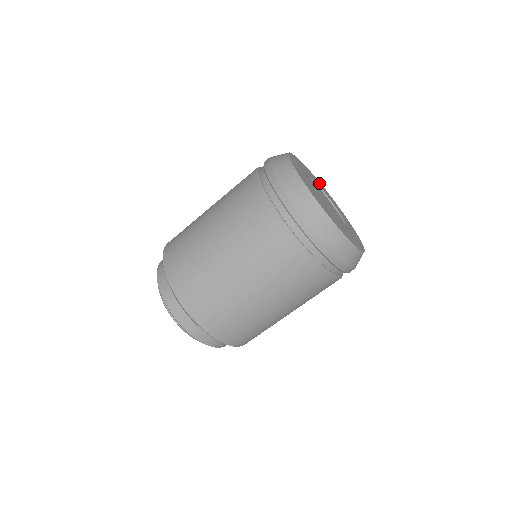
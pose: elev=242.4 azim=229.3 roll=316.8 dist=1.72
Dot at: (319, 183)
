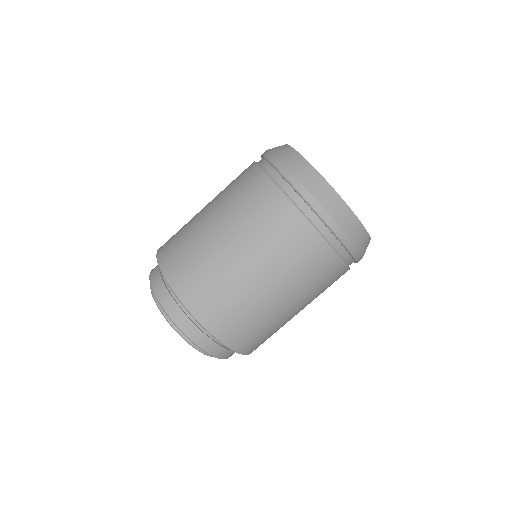
Dot at: occluded
